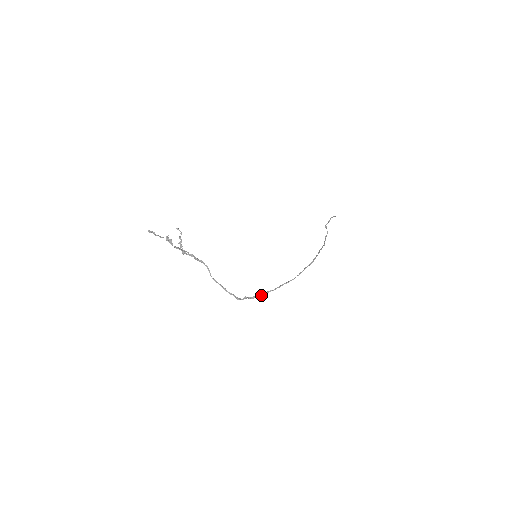
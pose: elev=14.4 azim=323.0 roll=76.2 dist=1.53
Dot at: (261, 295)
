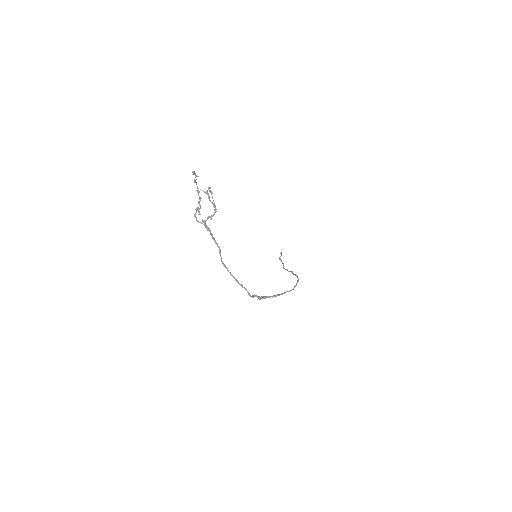
Dot at: (268, 297)
